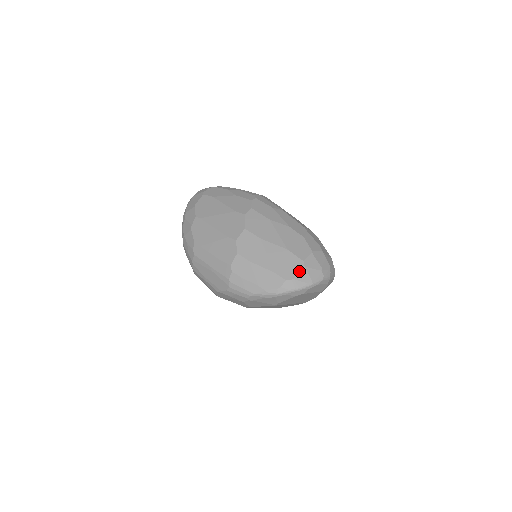
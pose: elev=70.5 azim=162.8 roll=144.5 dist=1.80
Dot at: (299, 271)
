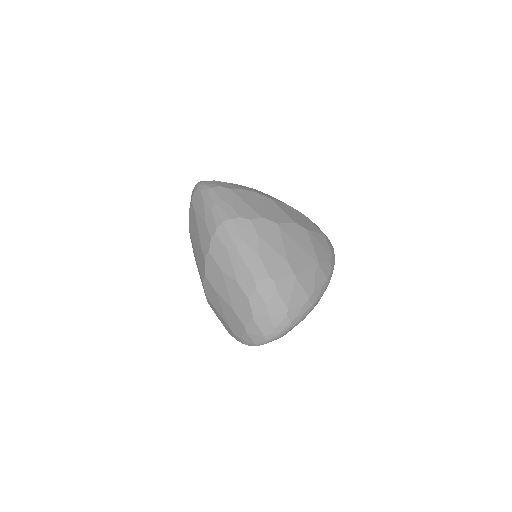
Dot at: (243, 334)
